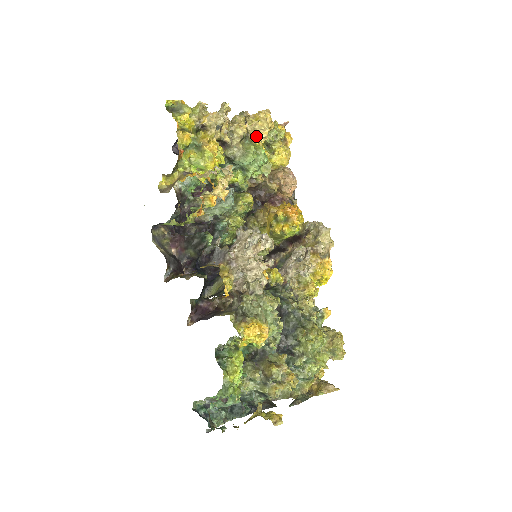
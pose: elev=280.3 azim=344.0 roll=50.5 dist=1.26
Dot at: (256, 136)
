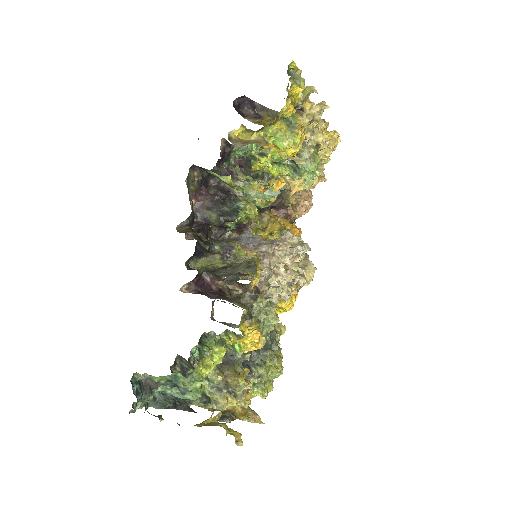
Dot at: (321, 150)
